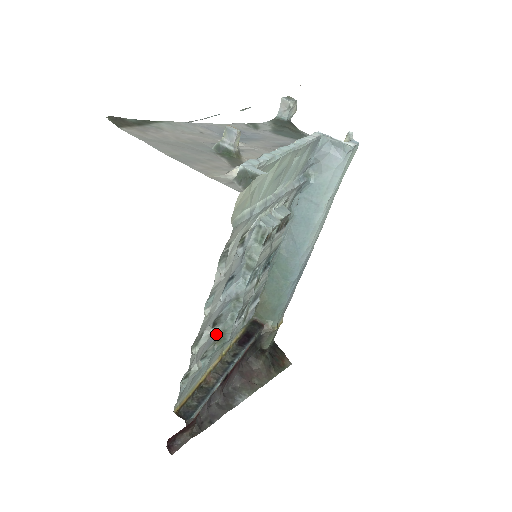
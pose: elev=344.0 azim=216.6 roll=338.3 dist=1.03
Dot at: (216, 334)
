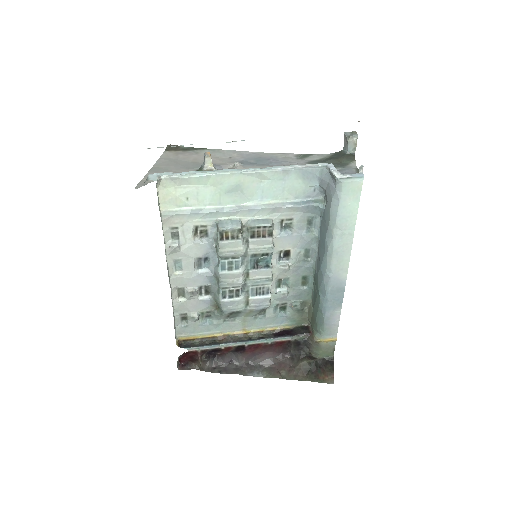
Dot at: (211, 300)
